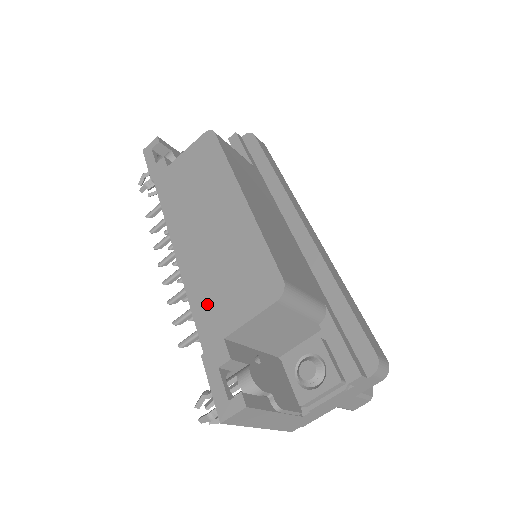
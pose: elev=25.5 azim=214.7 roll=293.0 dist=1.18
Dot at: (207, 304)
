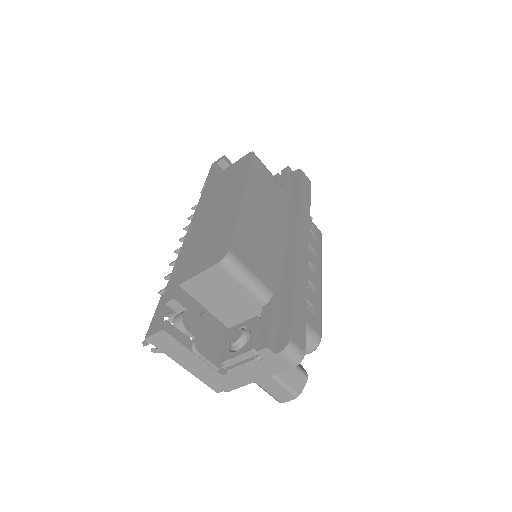
Dot at: (184, 263)
